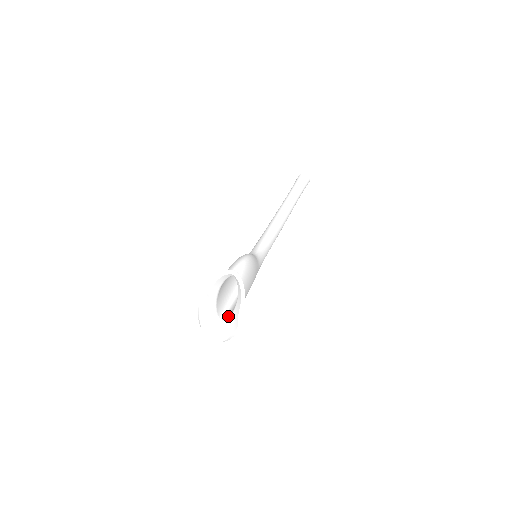
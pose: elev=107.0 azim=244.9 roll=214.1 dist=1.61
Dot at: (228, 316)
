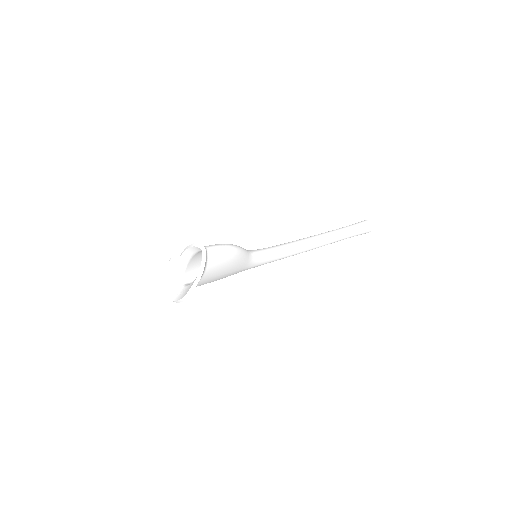
Dot at: (189, 284)
